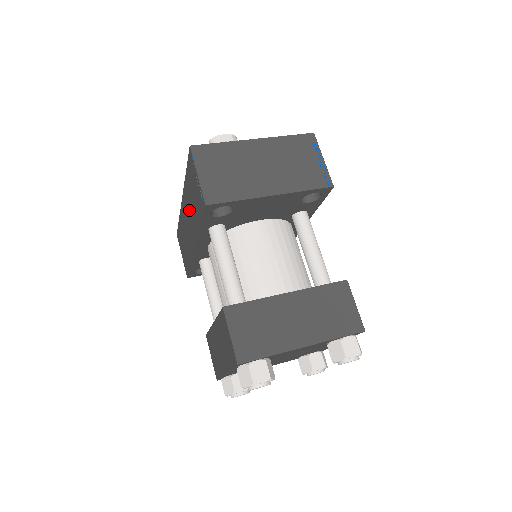
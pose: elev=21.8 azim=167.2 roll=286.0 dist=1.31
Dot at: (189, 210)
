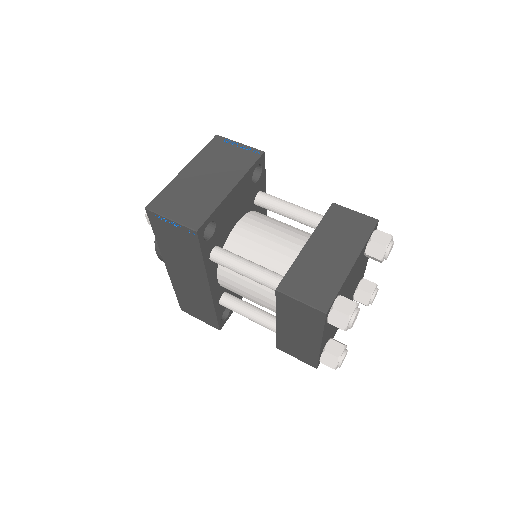
Dot at: (181, 265)
